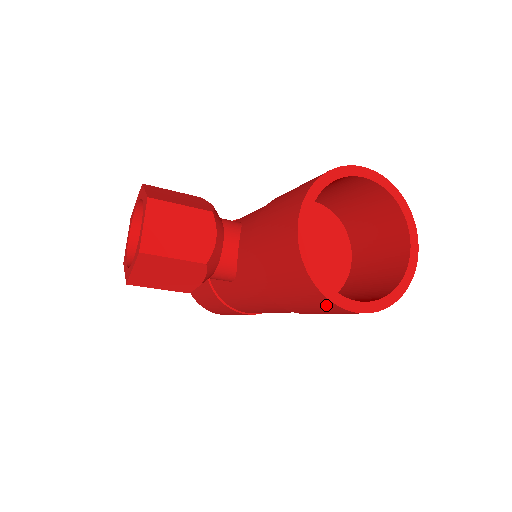
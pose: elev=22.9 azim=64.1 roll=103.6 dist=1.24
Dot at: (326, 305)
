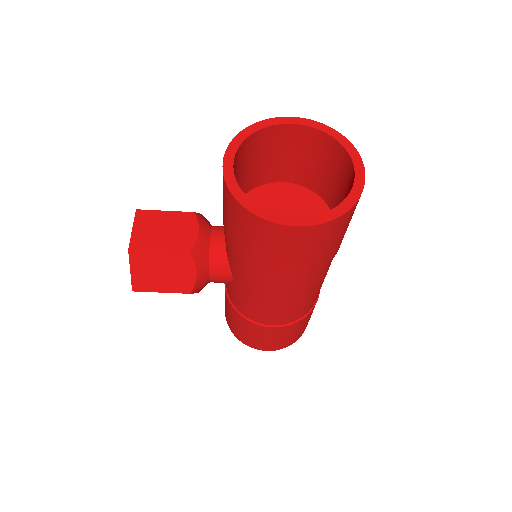
Dot at: (268, 231)
